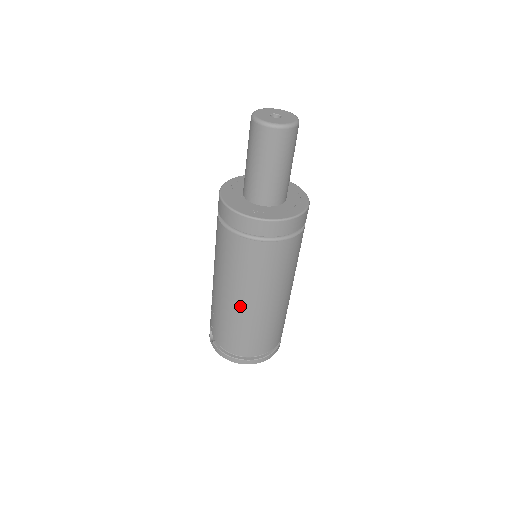
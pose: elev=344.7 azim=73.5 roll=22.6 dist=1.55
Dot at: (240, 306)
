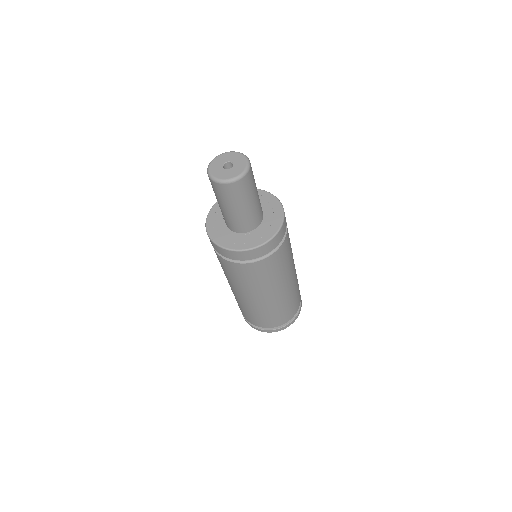
Dot at: occluded
